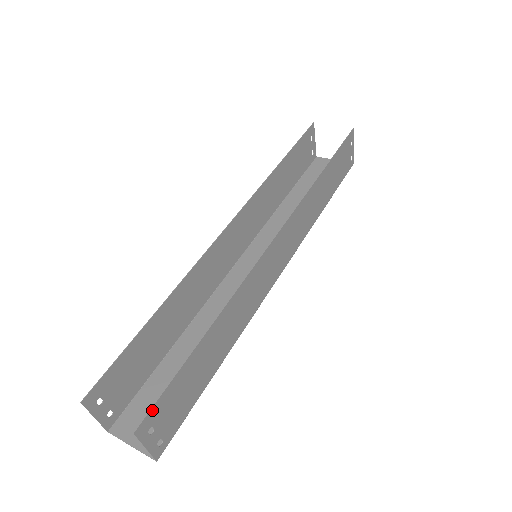
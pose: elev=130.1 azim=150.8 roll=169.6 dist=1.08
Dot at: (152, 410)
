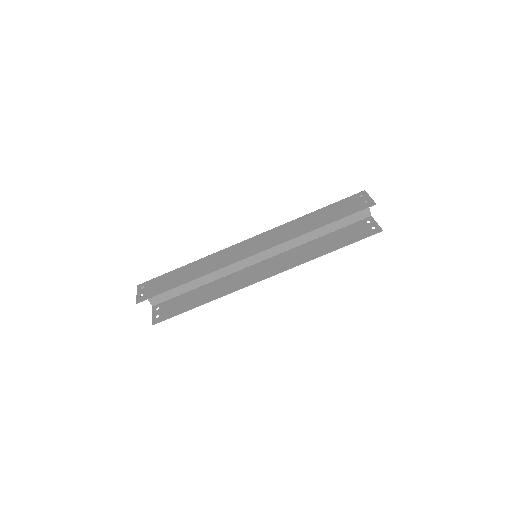
Dot at: (162, 320)
